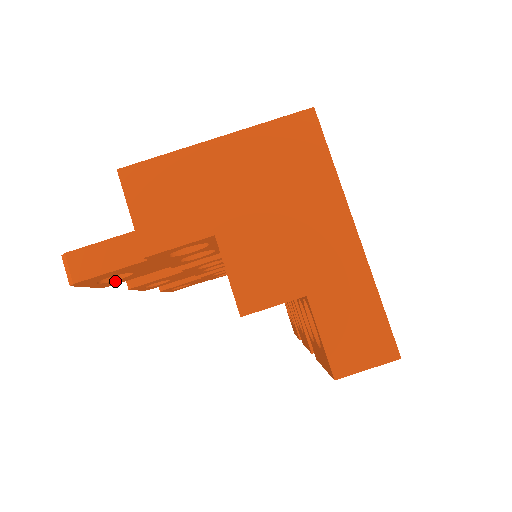
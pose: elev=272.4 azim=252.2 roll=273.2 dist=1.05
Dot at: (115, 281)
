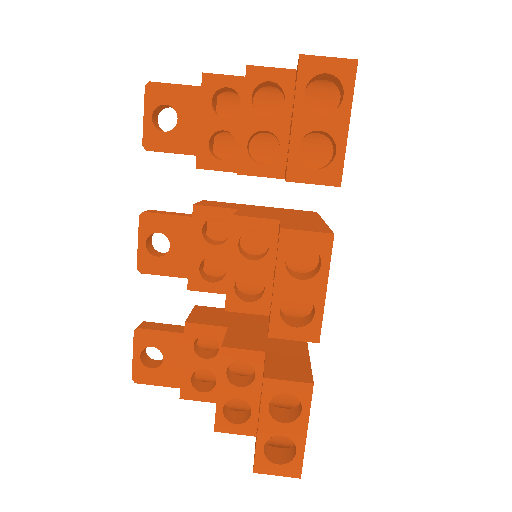
Dot at: (158, 135)
